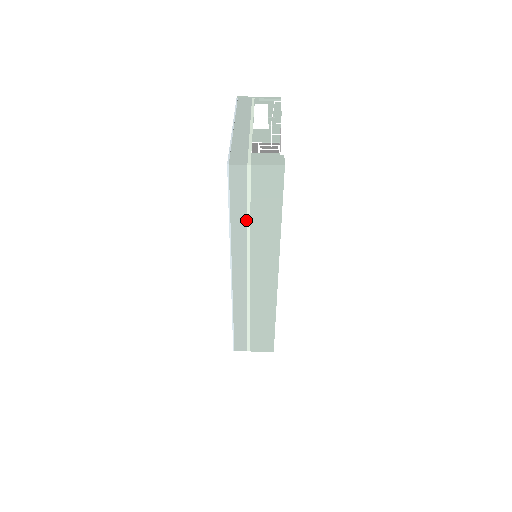
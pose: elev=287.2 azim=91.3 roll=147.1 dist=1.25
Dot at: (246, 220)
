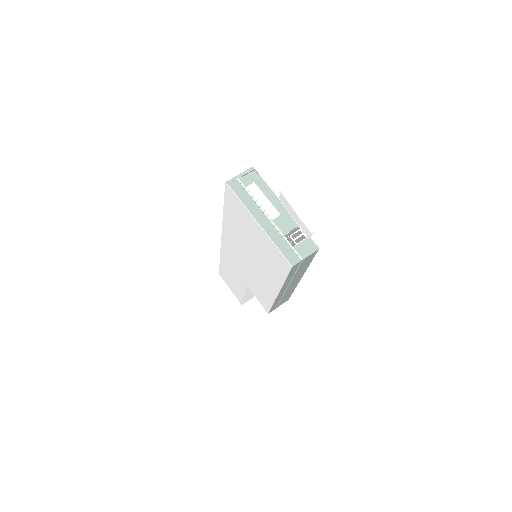
Dot at: (293, 275)
